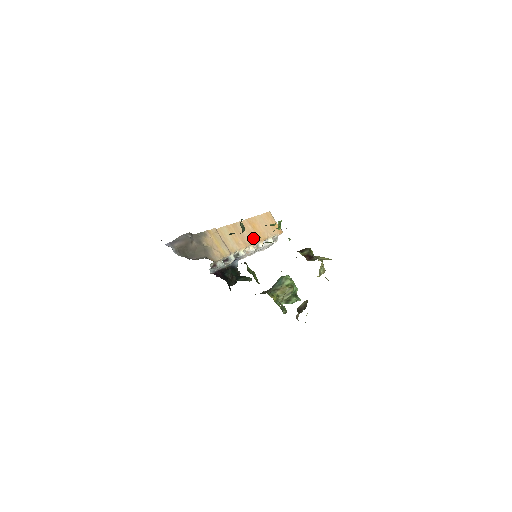
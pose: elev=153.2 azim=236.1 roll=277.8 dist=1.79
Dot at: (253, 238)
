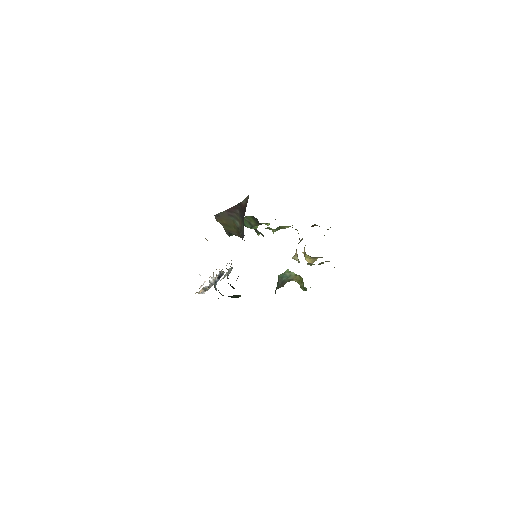
Dot at: occluded
